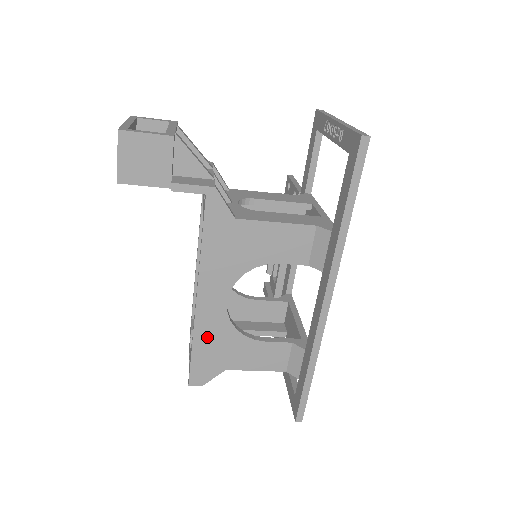
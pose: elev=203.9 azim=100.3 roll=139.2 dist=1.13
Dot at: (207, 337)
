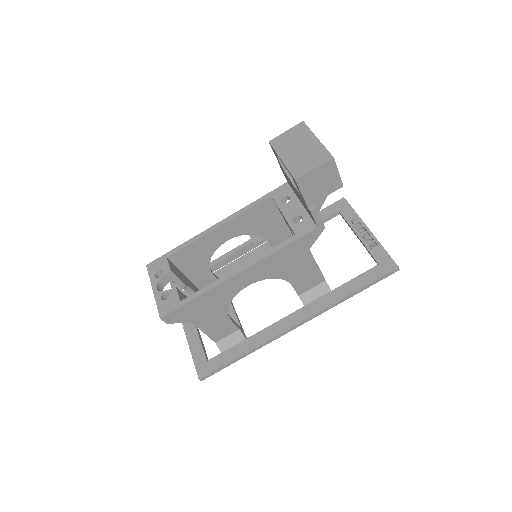
Dot at: (212, 297)
